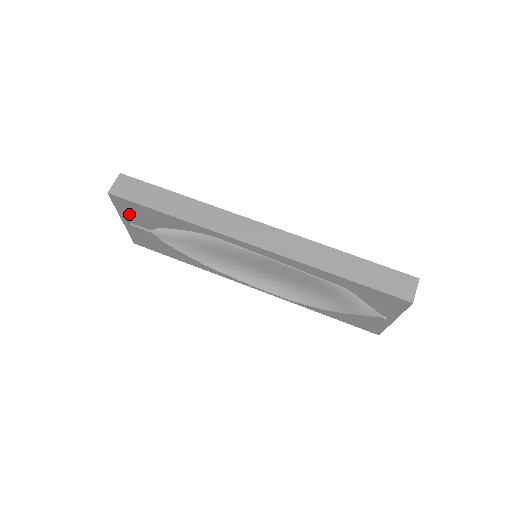
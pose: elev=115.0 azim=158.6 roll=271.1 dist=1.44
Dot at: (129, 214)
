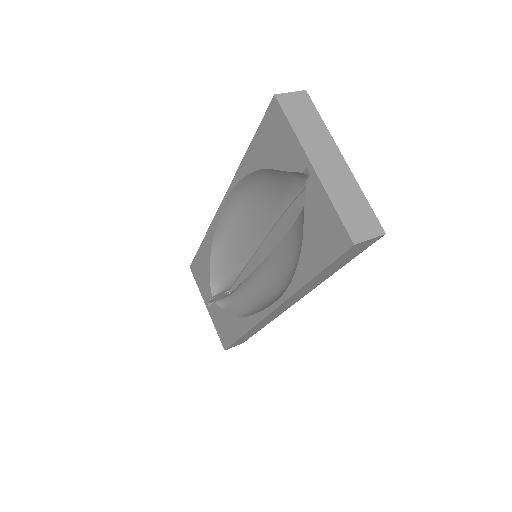
Dot at: (202, 286)
